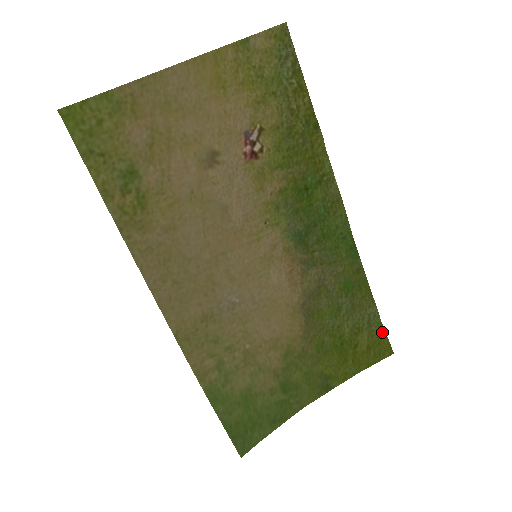
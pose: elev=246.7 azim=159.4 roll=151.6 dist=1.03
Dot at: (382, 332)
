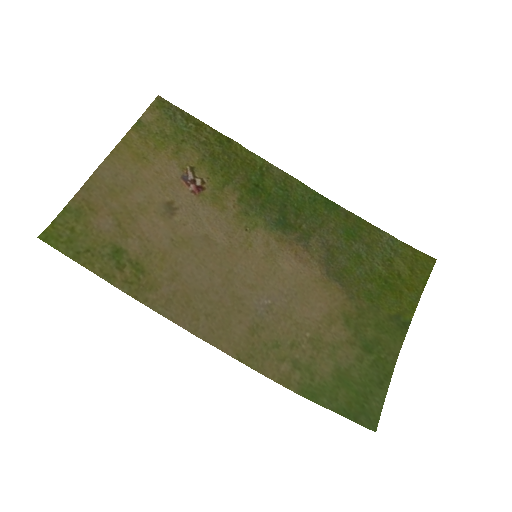
Dot at: (410, 249)
